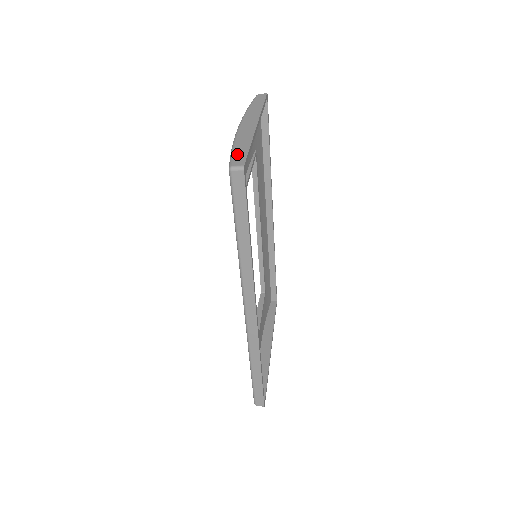
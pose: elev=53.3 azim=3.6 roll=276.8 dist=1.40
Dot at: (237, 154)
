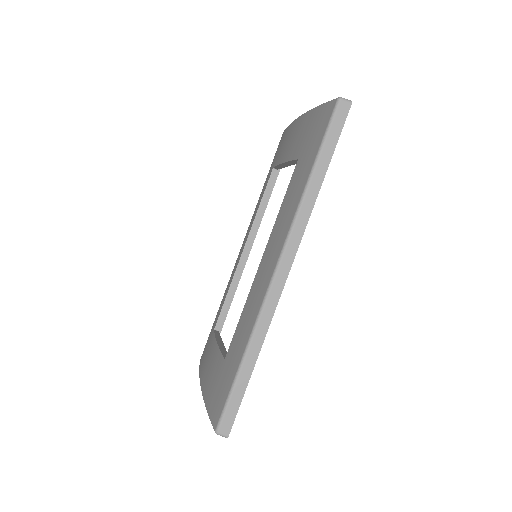
Dot at: occluded
